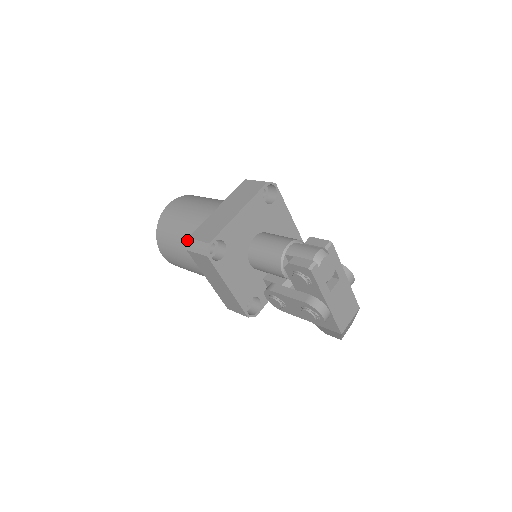
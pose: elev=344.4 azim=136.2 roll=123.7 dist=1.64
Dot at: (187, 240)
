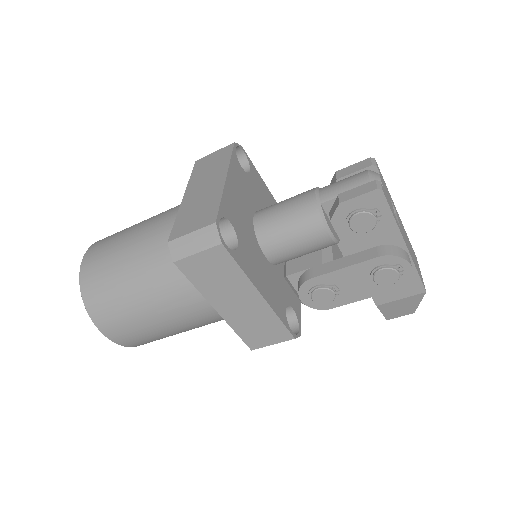
Dot at: (168, 246)
